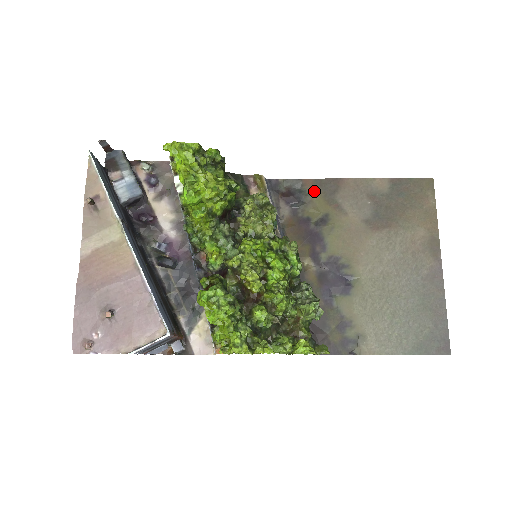
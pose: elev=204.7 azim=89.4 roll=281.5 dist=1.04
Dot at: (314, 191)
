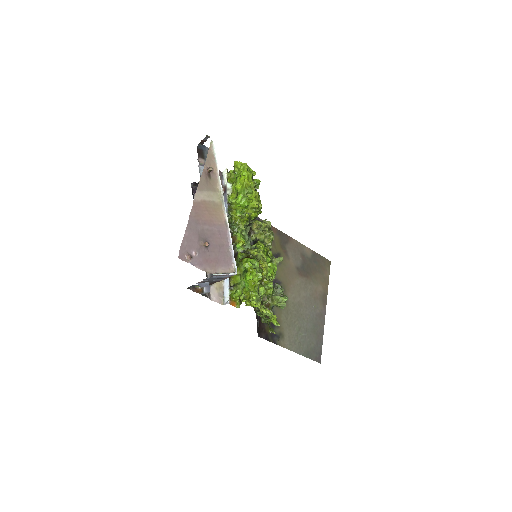
Dot at: (276, 236)
